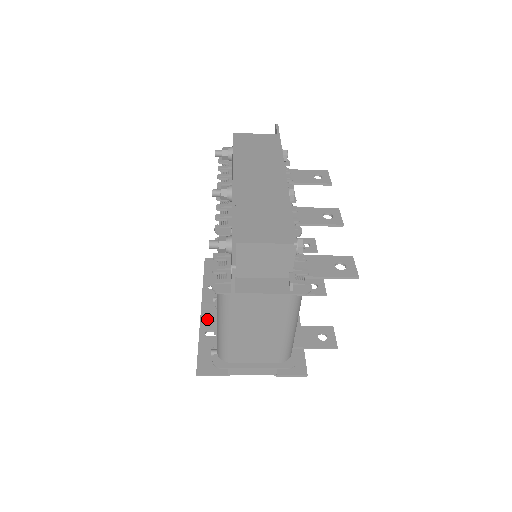
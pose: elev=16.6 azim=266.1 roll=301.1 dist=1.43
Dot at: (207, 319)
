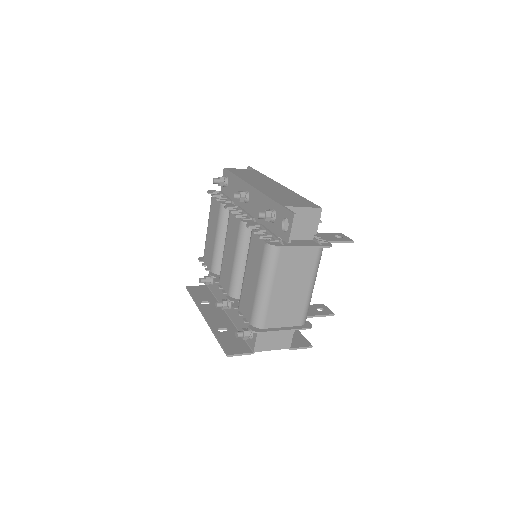
Dot at: (213, 322)
